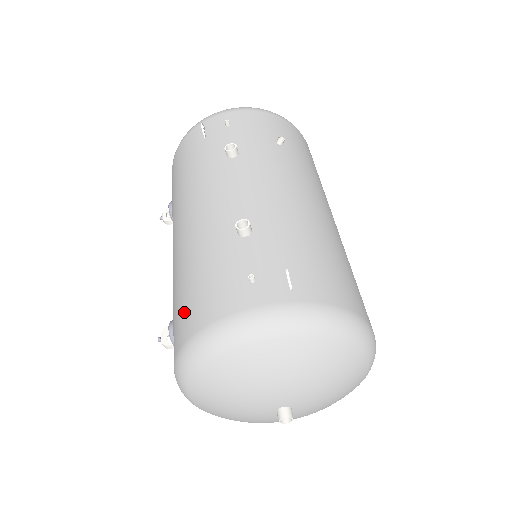
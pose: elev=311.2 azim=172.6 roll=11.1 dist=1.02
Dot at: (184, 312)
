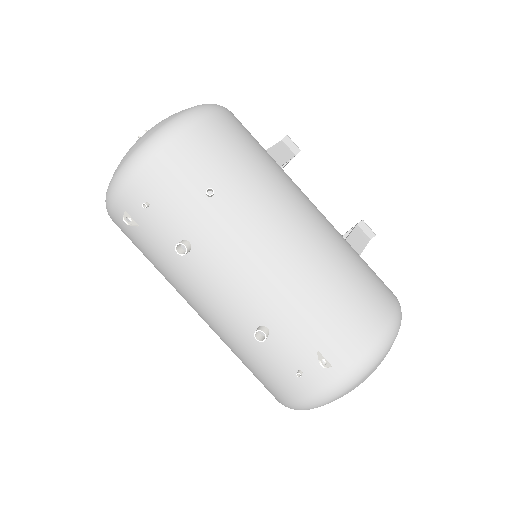
Dot at: (262, 383)
